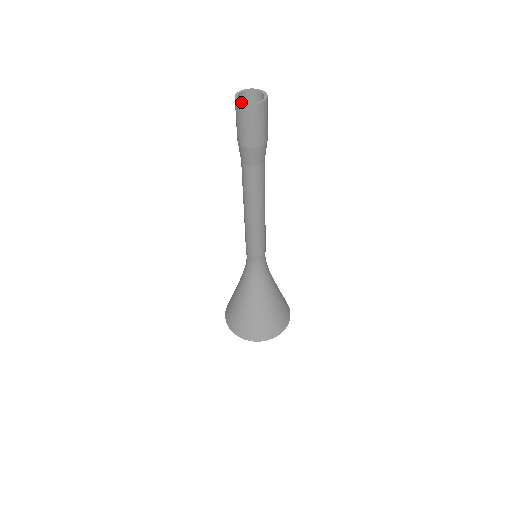
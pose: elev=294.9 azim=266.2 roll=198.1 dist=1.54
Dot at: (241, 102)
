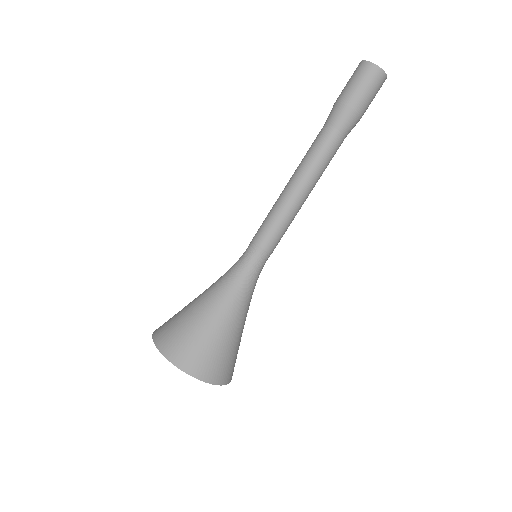
Dot at: (364, 61)
